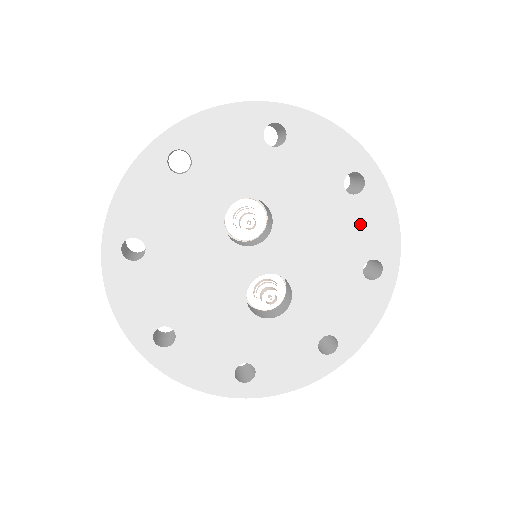
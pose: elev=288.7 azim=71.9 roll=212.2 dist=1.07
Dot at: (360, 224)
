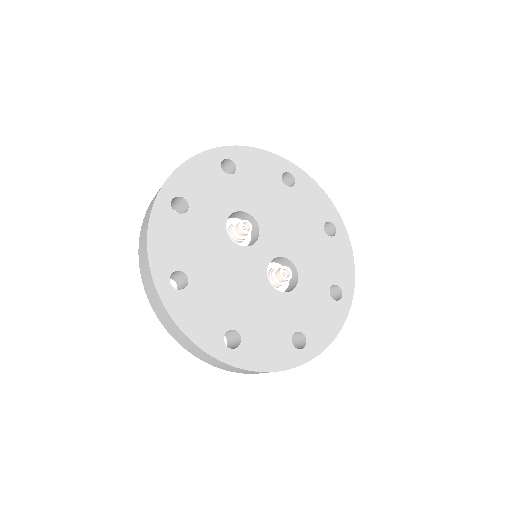
Dot at: (306, 203)
